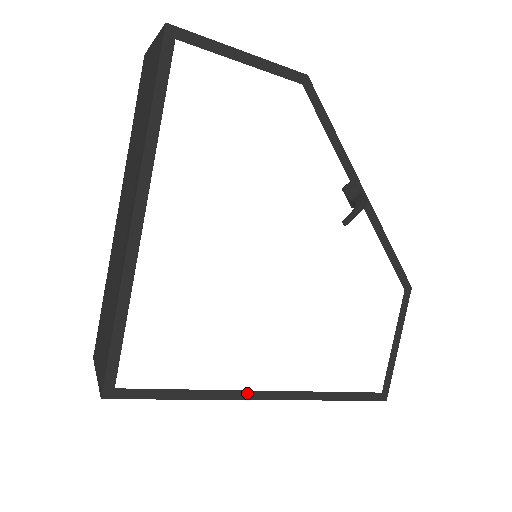
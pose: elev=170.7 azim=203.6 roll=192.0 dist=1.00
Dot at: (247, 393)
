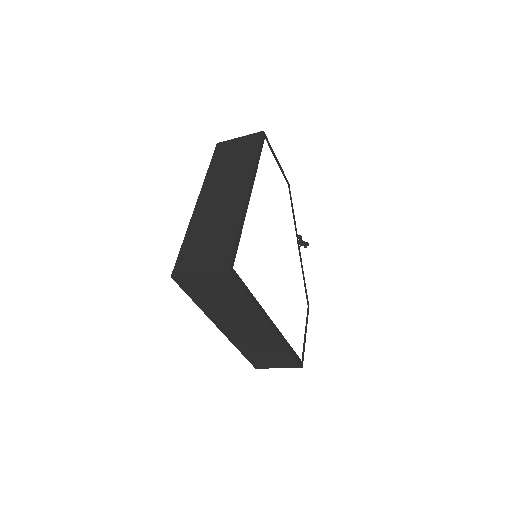
Dot at: (267, 315)
